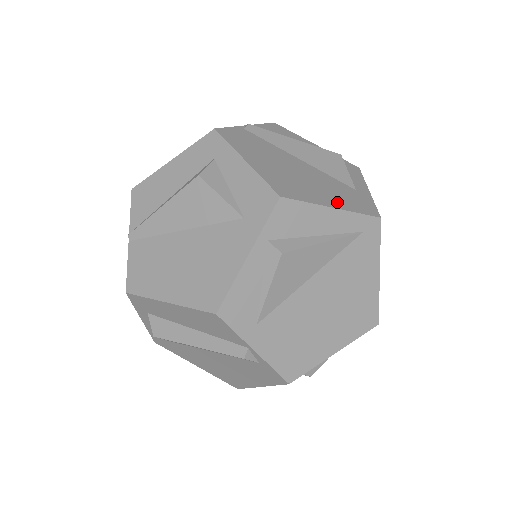
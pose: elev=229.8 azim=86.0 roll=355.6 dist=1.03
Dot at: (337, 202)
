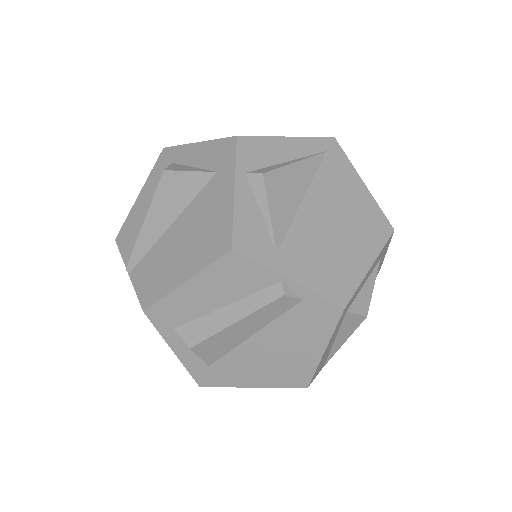
Dot at: occluded
